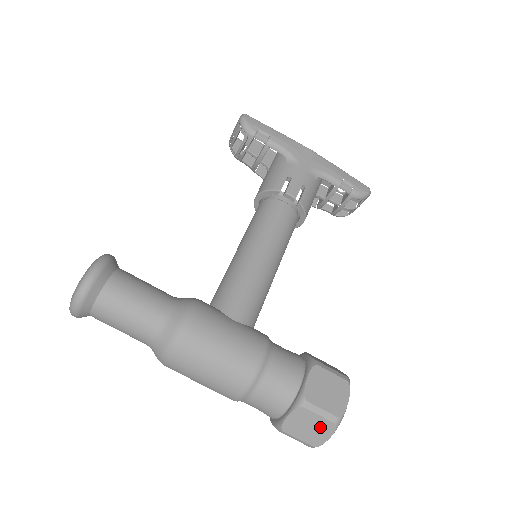
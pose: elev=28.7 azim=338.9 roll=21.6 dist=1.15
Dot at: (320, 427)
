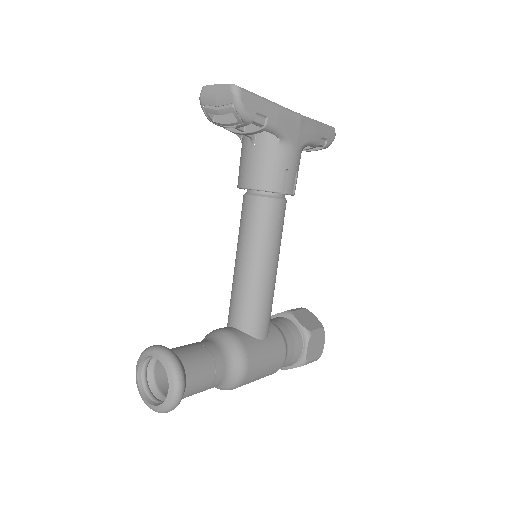
Dot at: occluded
